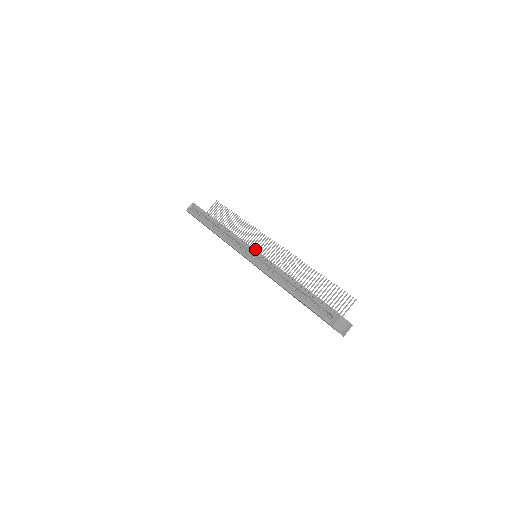
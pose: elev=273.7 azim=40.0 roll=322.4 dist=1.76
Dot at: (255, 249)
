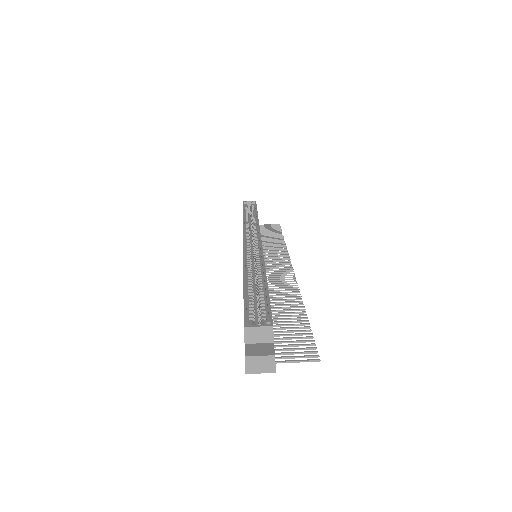
Dot at: (264, 261)
